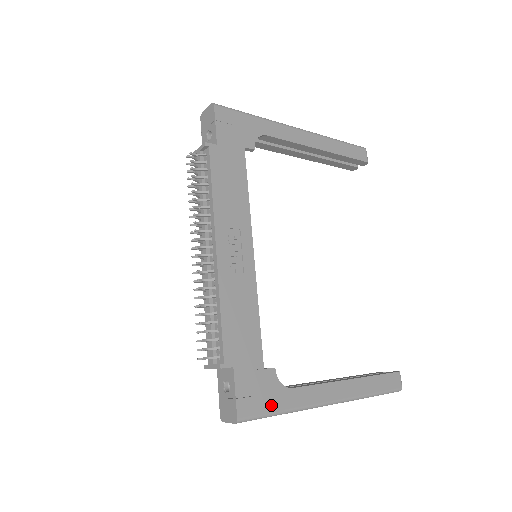
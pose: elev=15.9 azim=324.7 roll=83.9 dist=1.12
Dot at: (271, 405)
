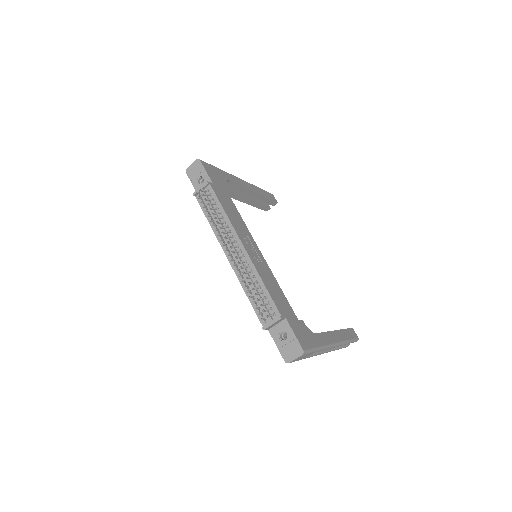
Dot at: (312, 343)
